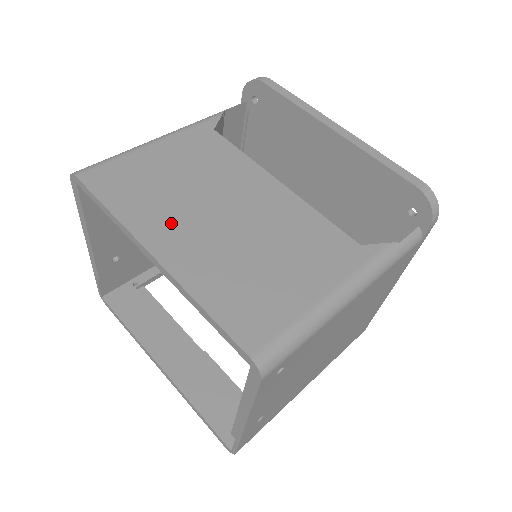
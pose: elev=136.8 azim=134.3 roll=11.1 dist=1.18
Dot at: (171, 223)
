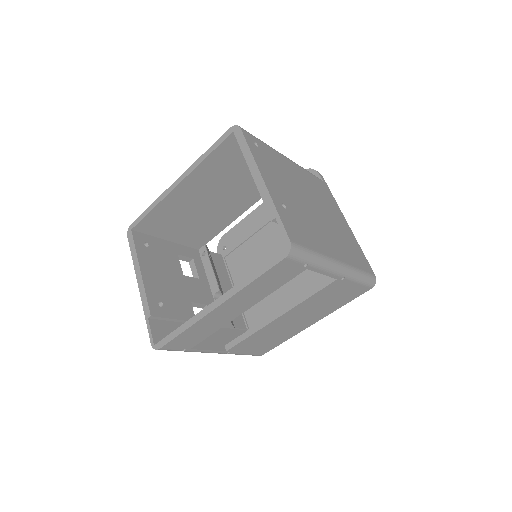
Dot at: occluded
